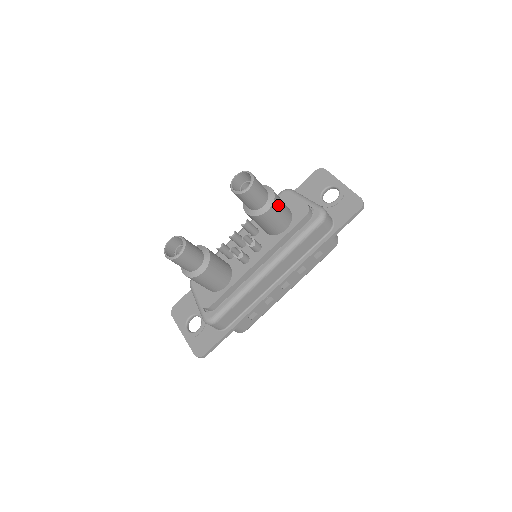
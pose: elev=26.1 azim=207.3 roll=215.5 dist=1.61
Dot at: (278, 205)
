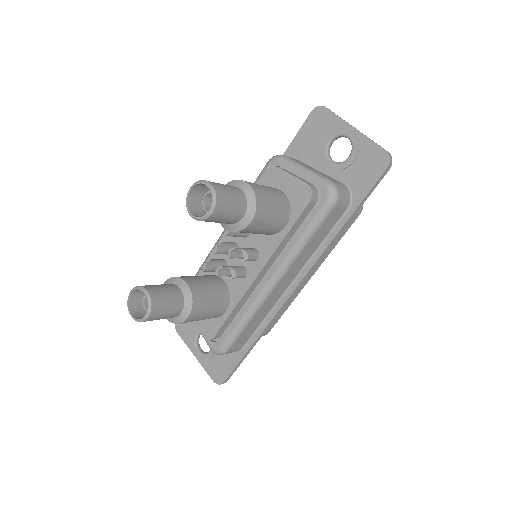
Dot at: (264, 206)
